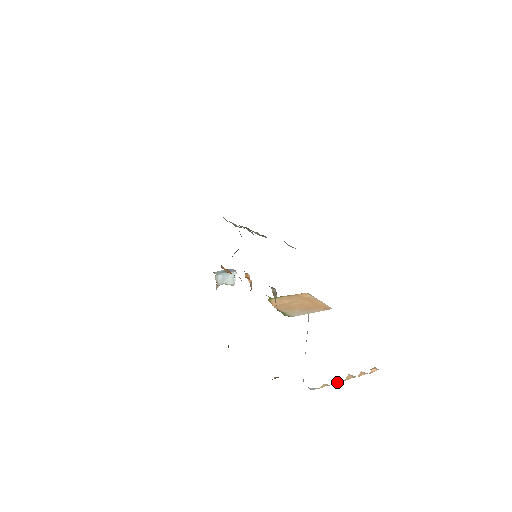
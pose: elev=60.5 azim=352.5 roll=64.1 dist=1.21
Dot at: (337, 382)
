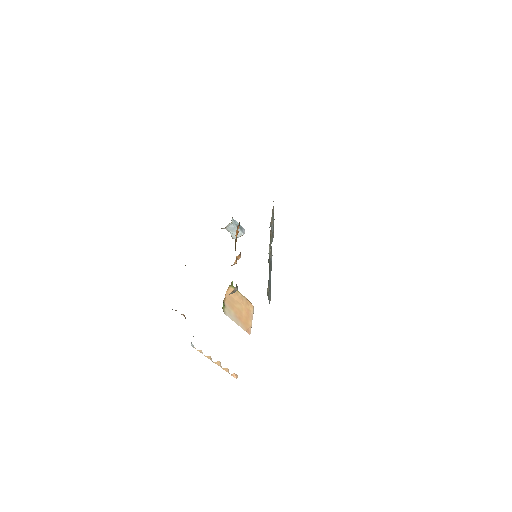
Dot at: (209, 358)
